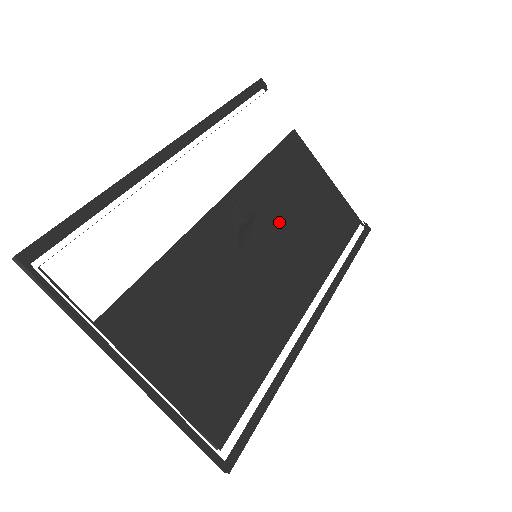
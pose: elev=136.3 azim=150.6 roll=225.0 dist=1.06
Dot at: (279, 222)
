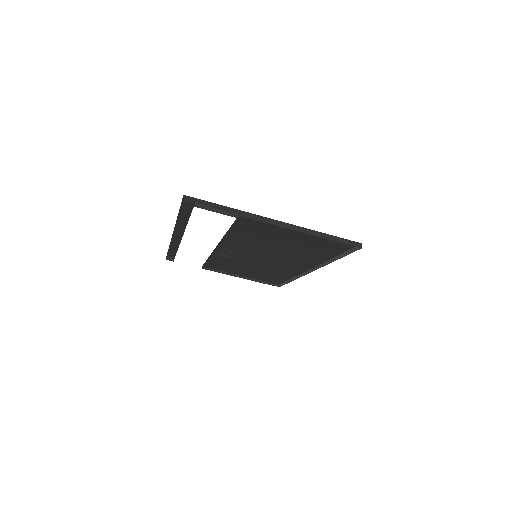
Dot at: (246, 262)
